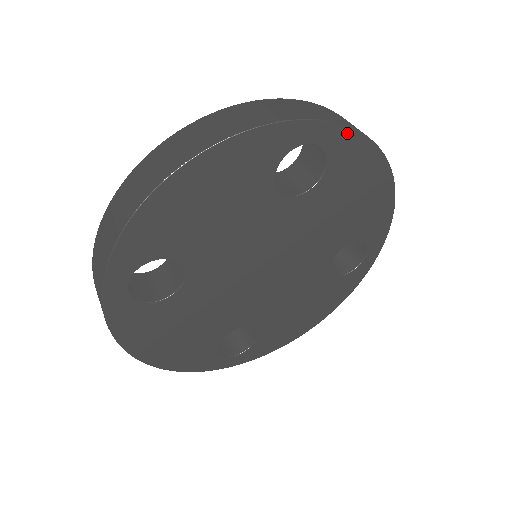
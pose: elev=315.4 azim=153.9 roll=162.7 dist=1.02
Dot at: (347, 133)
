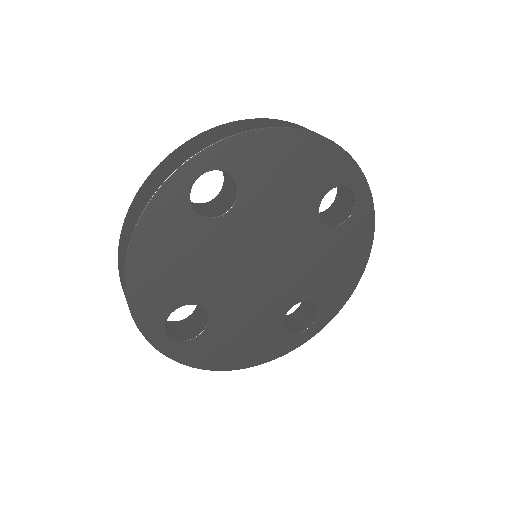
Dot at: (370, 208)
